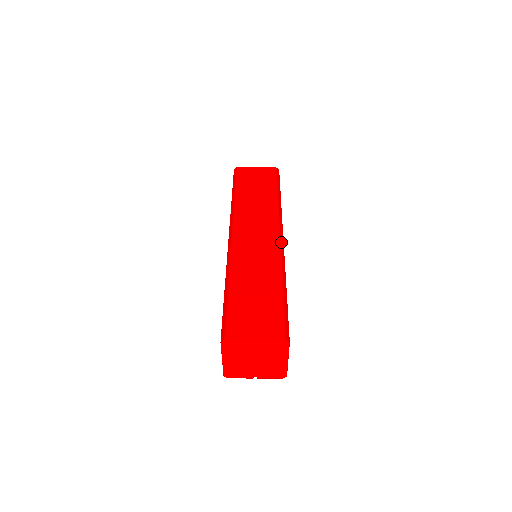
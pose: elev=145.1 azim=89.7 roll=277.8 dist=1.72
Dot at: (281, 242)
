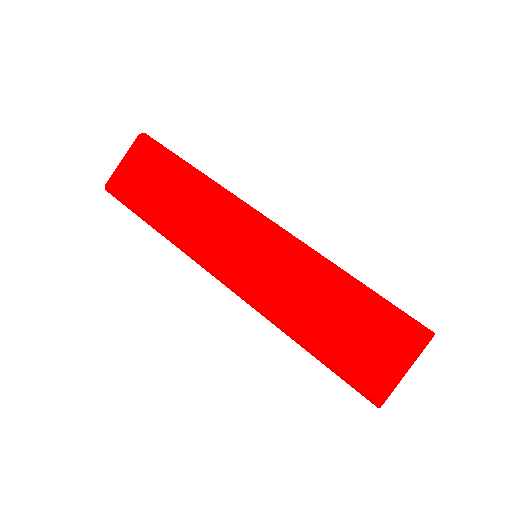
Dot at: (274, 227)
